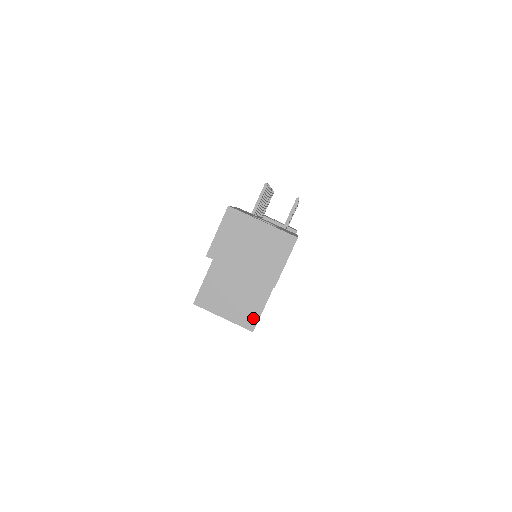
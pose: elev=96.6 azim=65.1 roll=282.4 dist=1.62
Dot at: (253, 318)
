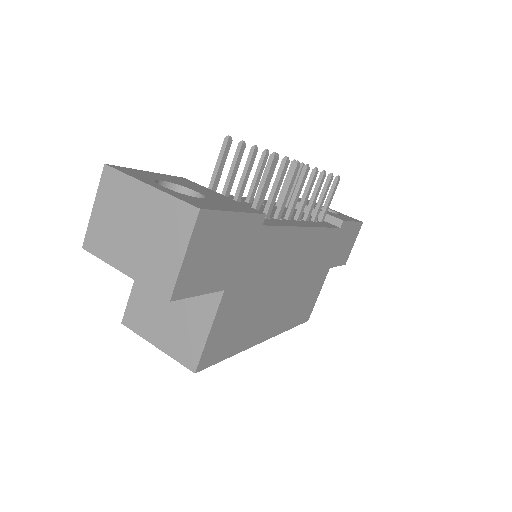
Dot at: (194, 351)
